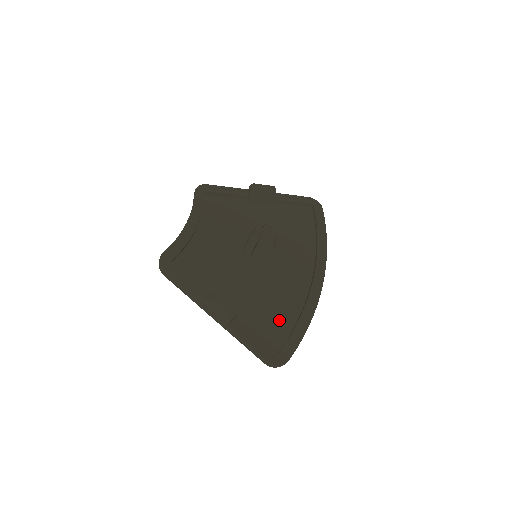
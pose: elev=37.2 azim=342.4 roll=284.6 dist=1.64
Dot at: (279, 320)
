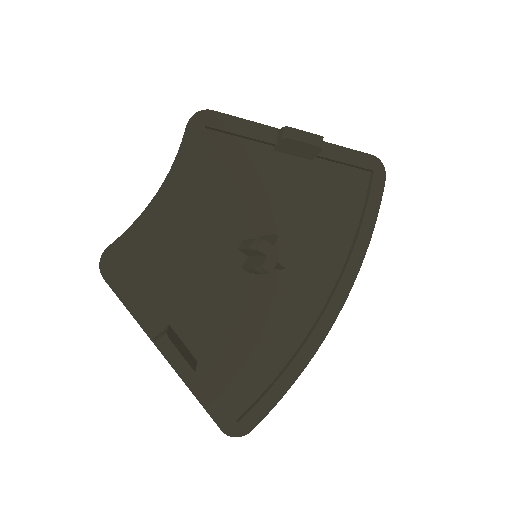
Dot at: (257, 368)
